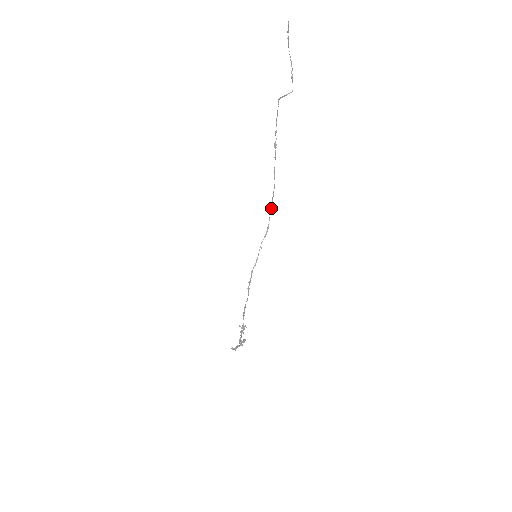
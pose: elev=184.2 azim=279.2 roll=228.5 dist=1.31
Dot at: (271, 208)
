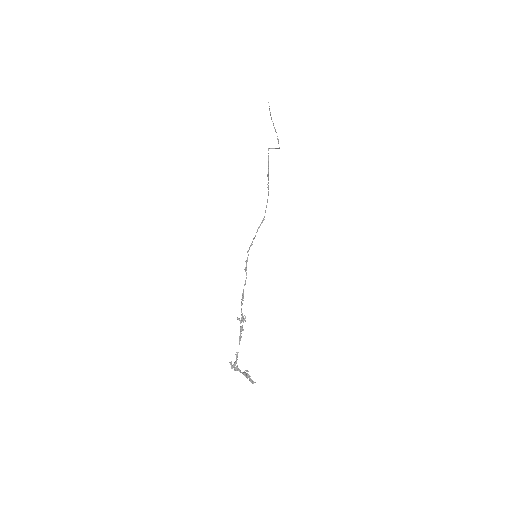
Dot at: (266, 206)
